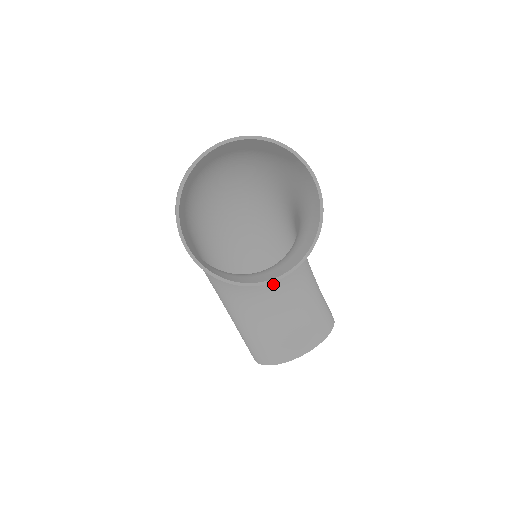
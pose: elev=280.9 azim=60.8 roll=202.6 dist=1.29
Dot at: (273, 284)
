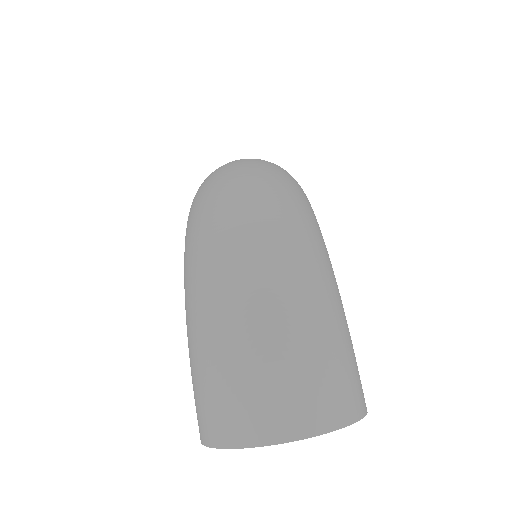
Dot at: occluded
